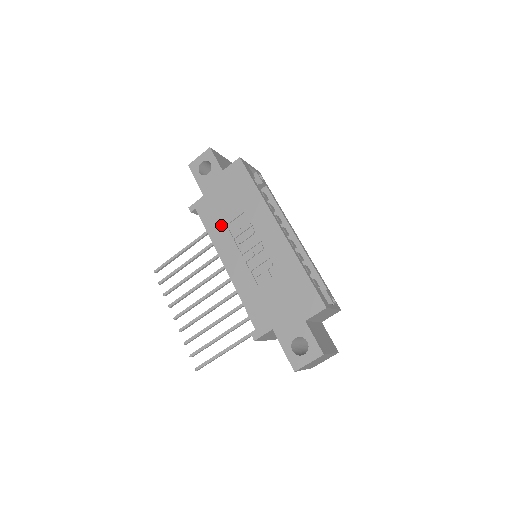
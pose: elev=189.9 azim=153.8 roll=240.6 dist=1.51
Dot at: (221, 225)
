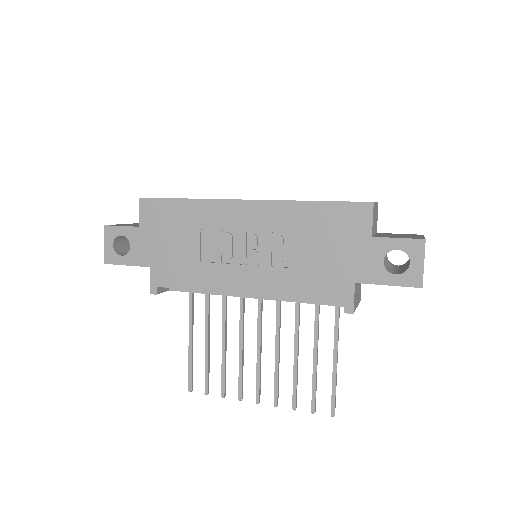
Dot at: (196, 268)
